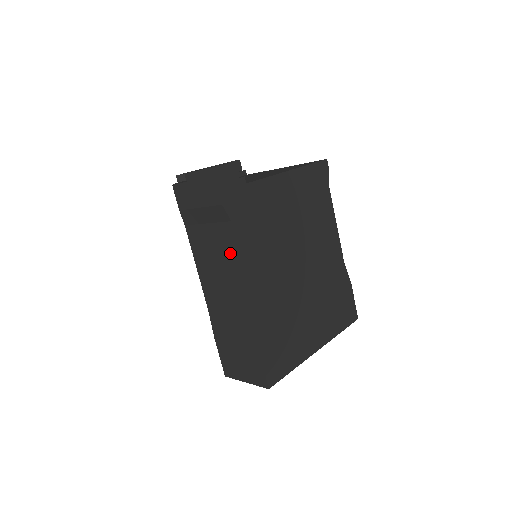
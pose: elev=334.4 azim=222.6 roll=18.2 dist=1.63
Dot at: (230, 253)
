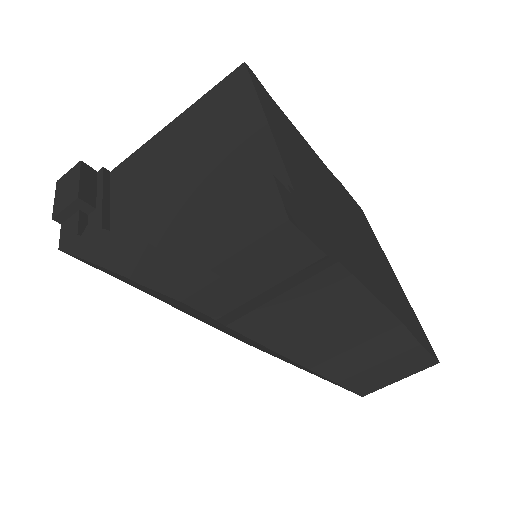
Dot at: (343, 296)
